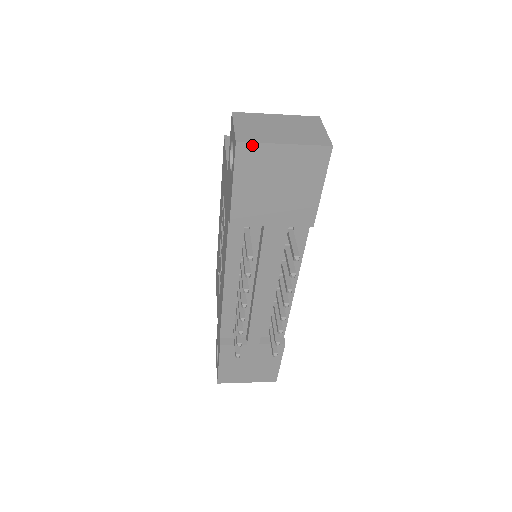
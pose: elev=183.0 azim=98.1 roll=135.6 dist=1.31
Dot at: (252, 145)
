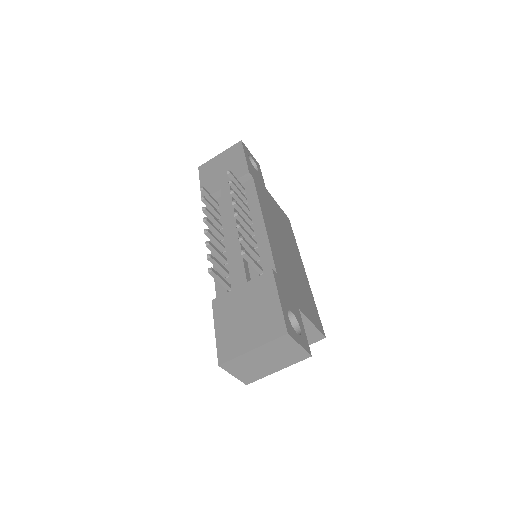
Dot at: (205, 164)
